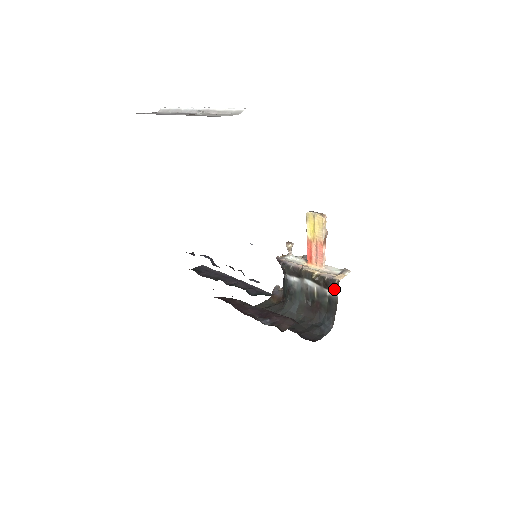
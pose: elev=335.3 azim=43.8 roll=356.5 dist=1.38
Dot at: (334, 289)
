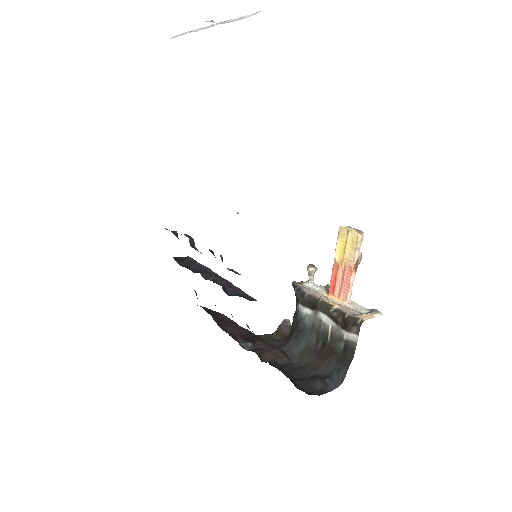
Dot at: (354, 331)
